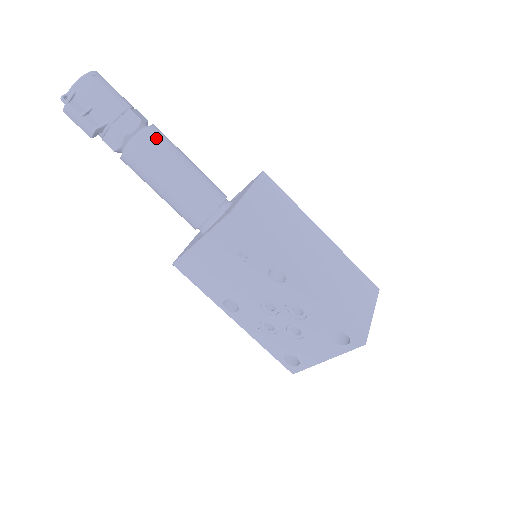
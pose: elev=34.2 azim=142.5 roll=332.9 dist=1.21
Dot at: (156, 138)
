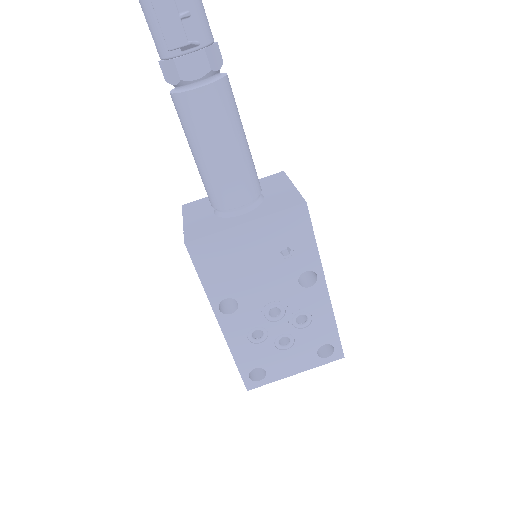
Dot at: occluded
